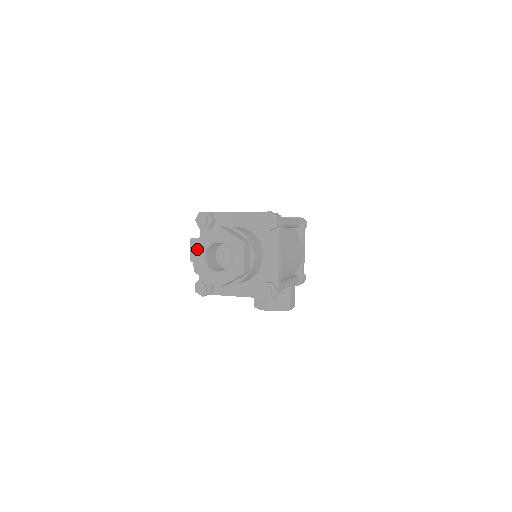
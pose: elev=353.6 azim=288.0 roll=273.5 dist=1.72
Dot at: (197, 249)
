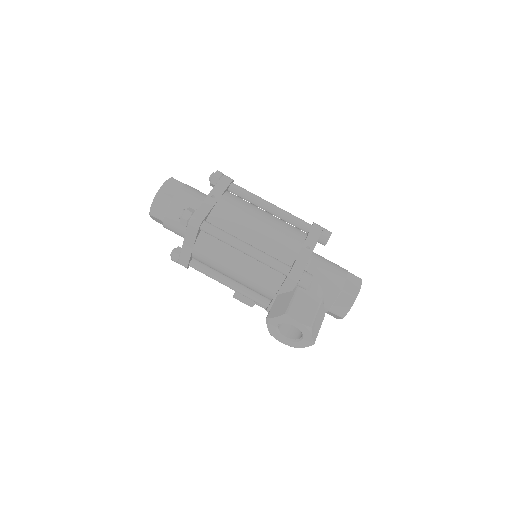
Dot at: occluded
